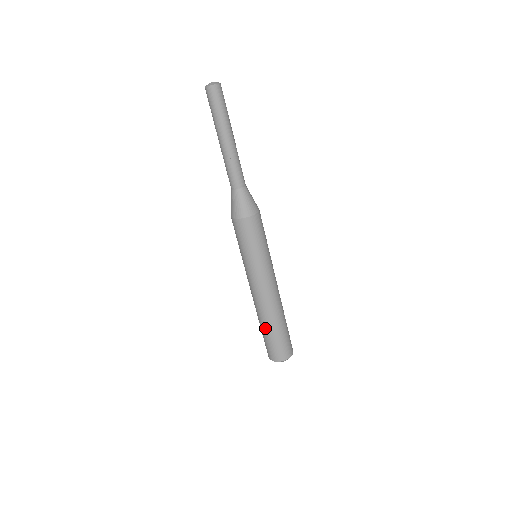
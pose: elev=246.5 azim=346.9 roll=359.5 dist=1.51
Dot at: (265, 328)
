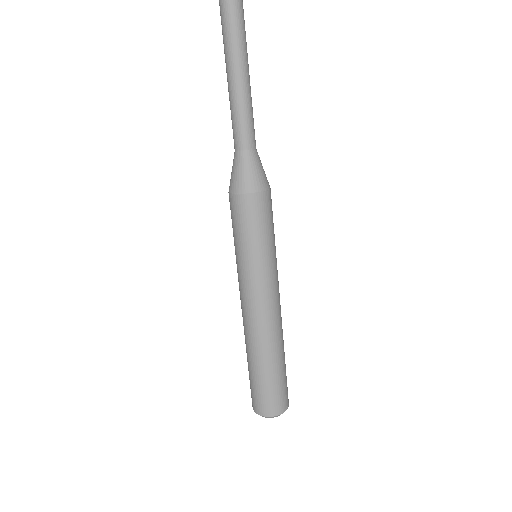
Dot at: (250, 362)
